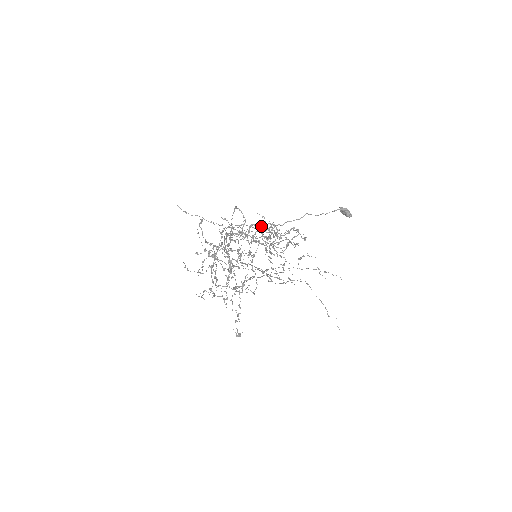
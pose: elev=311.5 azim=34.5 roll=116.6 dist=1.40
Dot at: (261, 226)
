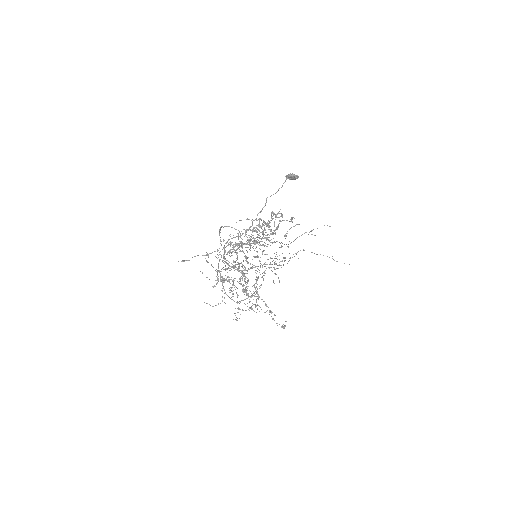
Dot at: occluded
